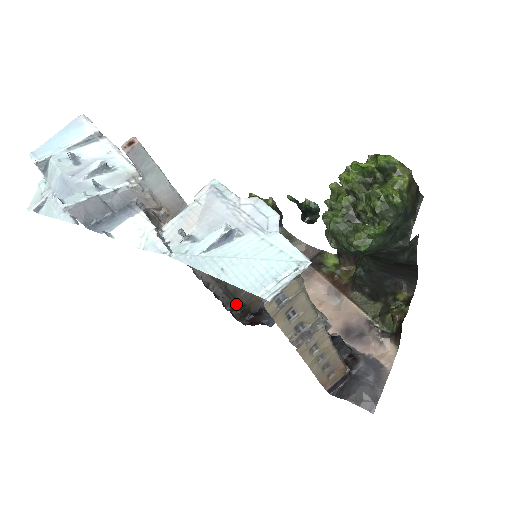
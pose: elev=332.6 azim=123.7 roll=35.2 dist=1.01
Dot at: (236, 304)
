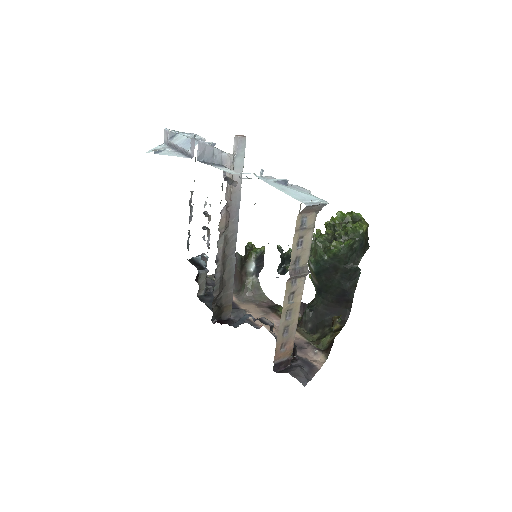
Dot at: (218, 299)
